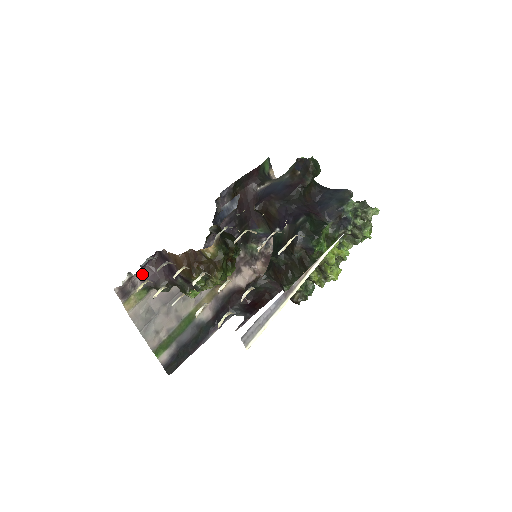
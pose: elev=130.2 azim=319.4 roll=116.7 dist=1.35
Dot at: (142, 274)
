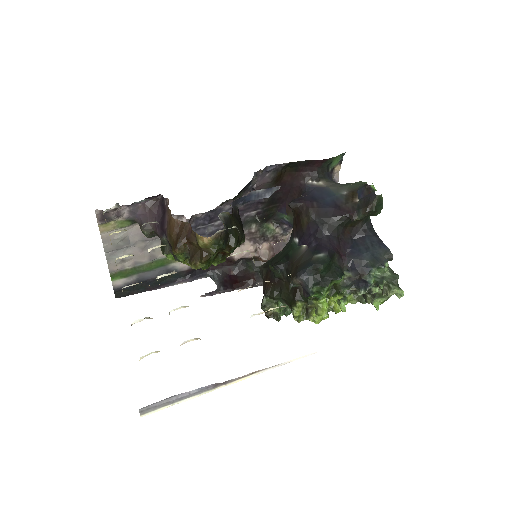
Dot at: (134, 207)
